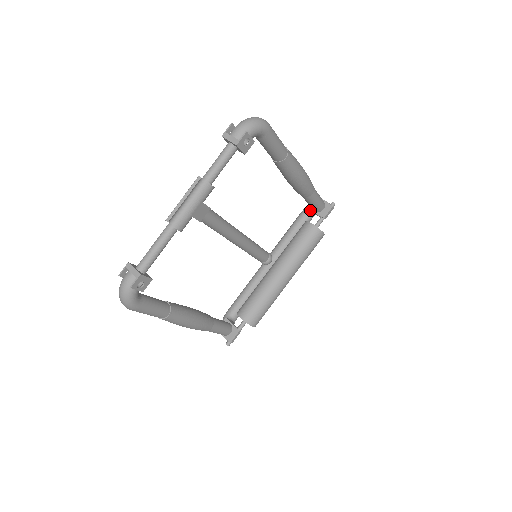
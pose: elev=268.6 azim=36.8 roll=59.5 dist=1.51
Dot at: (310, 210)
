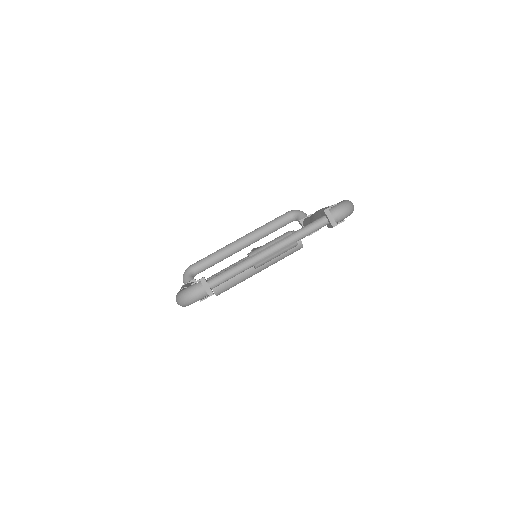
Dot at: (301, 223)
